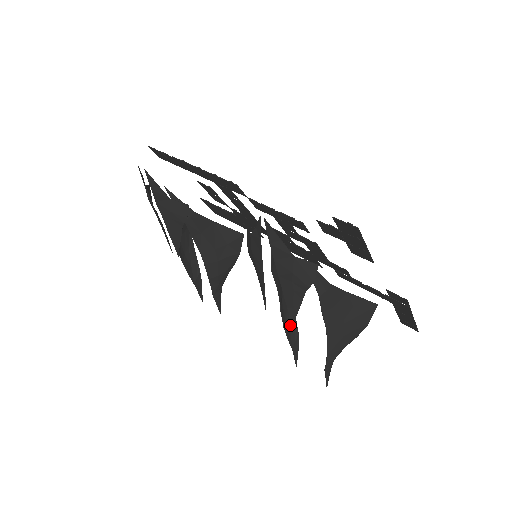
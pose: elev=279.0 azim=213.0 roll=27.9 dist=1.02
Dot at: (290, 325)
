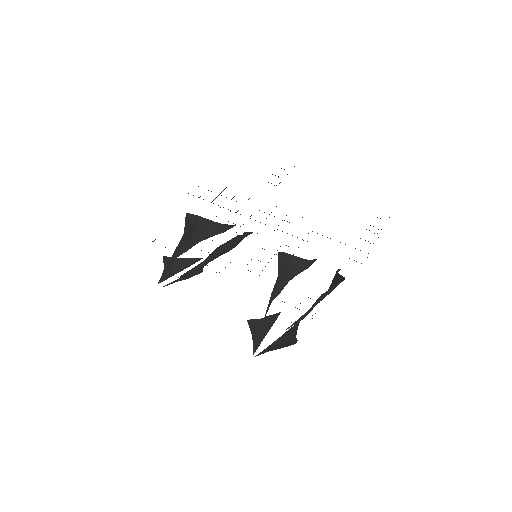
Dot at: (300, 264)
